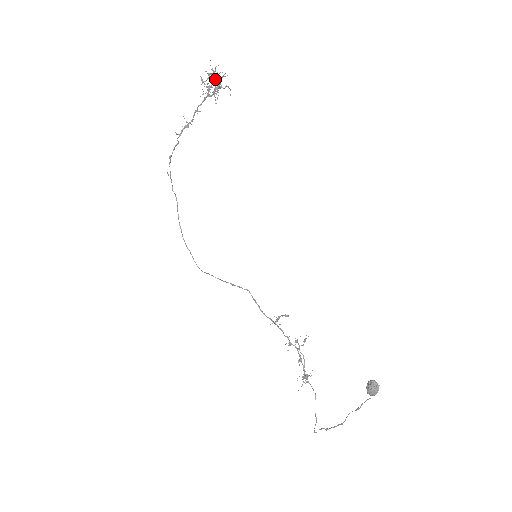
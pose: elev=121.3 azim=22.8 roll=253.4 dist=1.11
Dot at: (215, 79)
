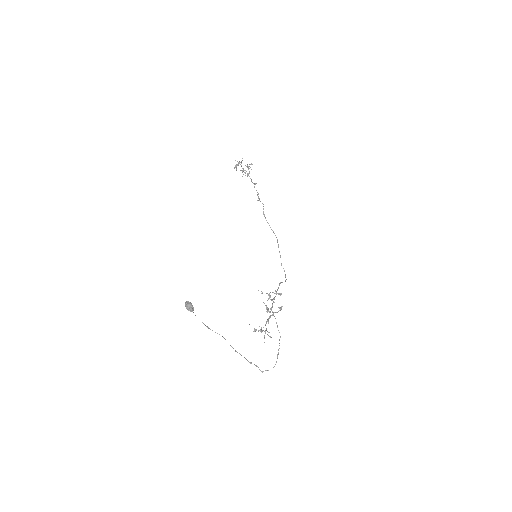
Dot at: occluded
